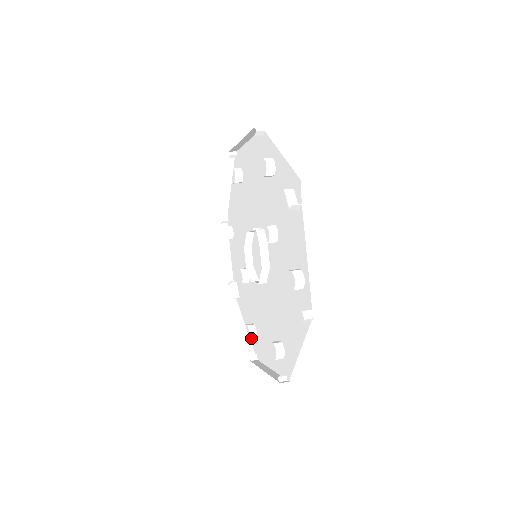
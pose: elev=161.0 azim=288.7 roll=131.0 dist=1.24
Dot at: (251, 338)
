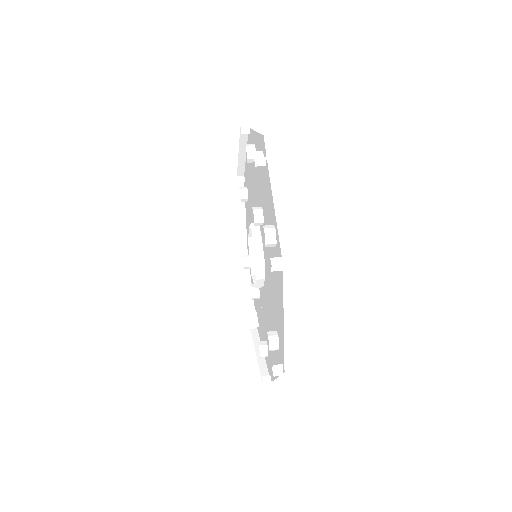
Dot at: (262, 356)
